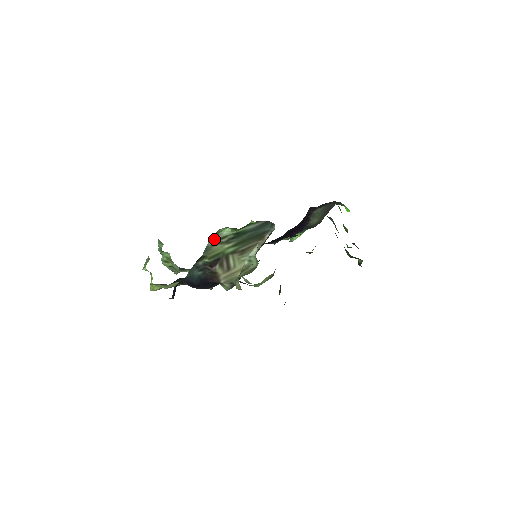
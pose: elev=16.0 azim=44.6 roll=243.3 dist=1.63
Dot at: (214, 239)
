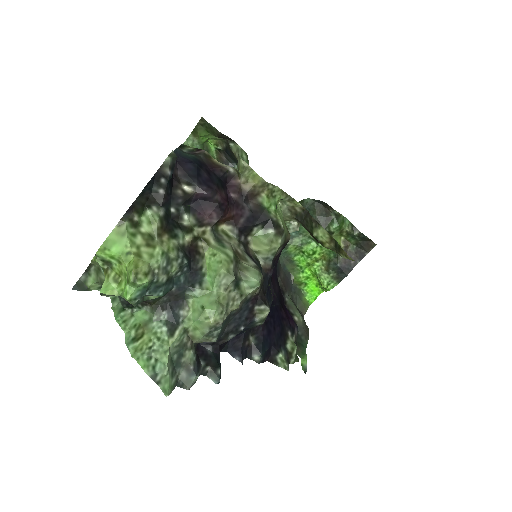
Dot at: occluded
